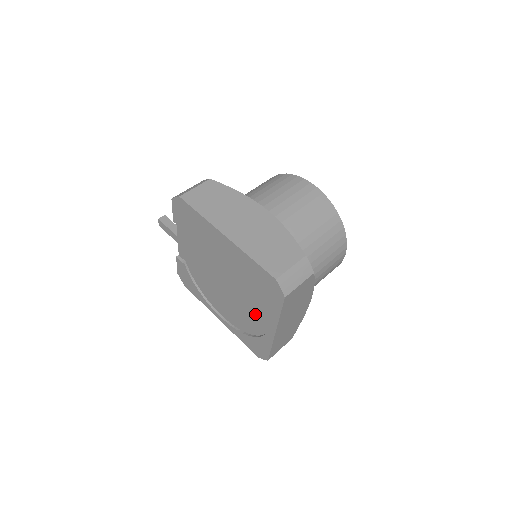
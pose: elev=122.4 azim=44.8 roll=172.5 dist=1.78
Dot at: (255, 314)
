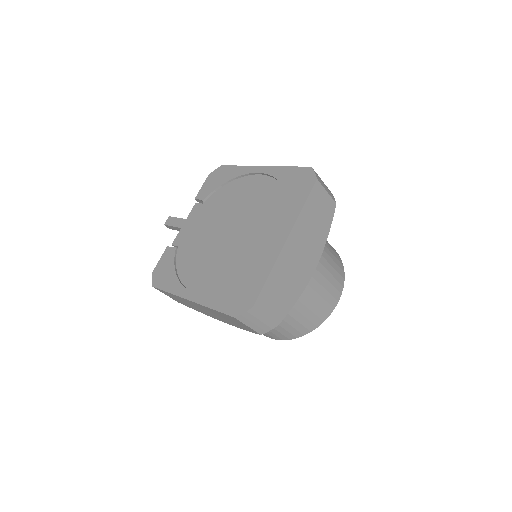
Dot at: (260, 242)
